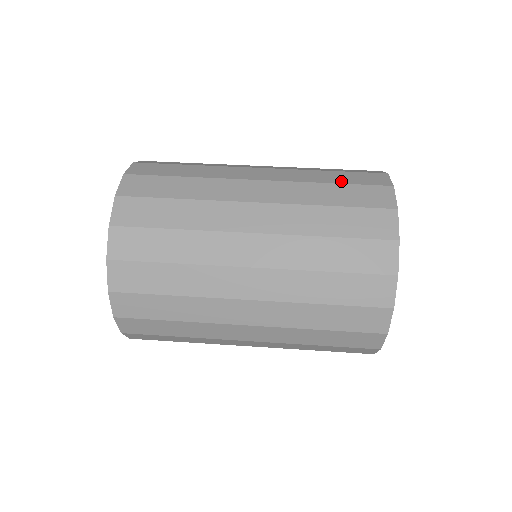
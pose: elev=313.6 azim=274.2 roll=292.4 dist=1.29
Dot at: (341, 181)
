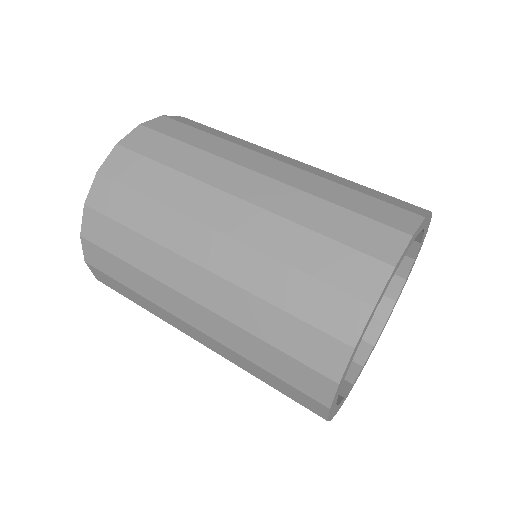
Dot at: occluded
